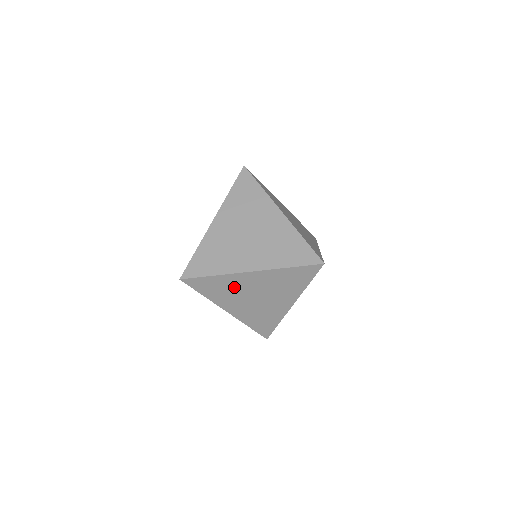
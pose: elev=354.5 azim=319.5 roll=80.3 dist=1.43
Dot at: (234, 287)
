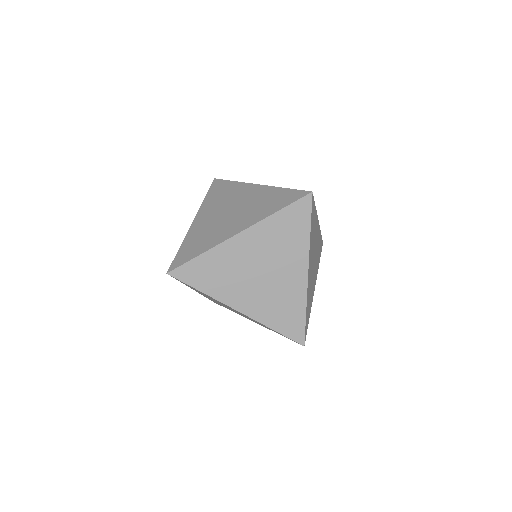
Dot at: (230, 265)
